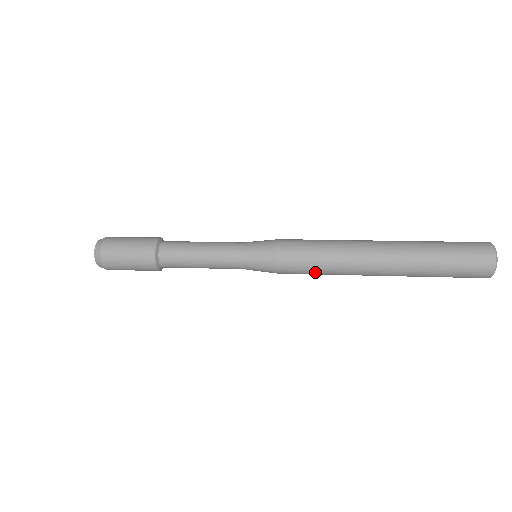
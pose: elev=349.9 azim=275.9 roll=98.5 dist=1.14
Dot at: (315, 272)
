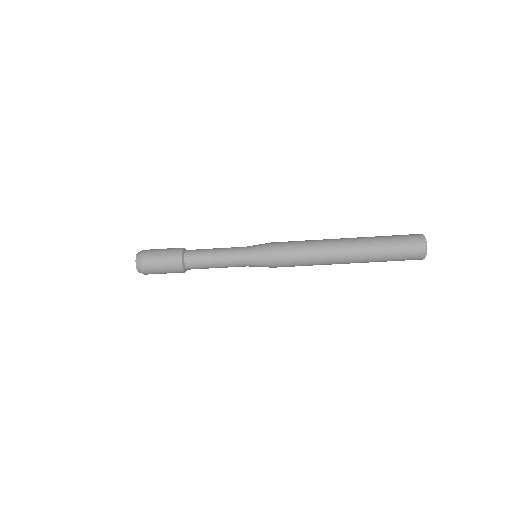
Dot at: (300, 252)
